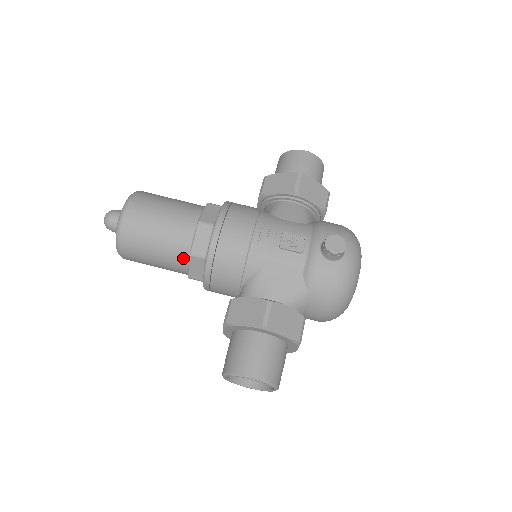
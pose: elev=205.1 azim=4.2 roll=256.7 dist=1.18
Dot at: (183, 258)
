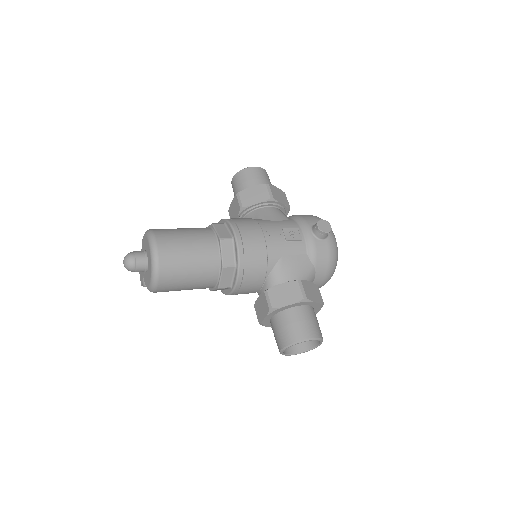
Dot at: (215, 272)
